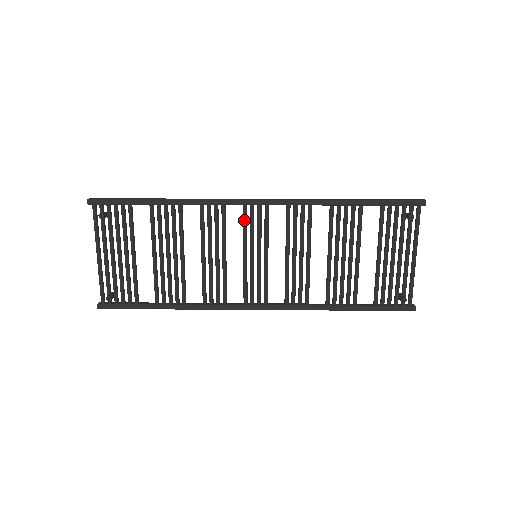
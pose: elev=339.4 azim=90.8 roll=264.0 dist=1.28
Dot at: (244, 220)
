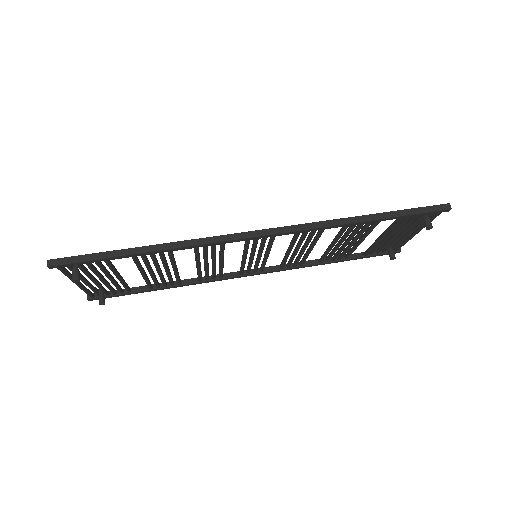
Dot at: (246, 246)
